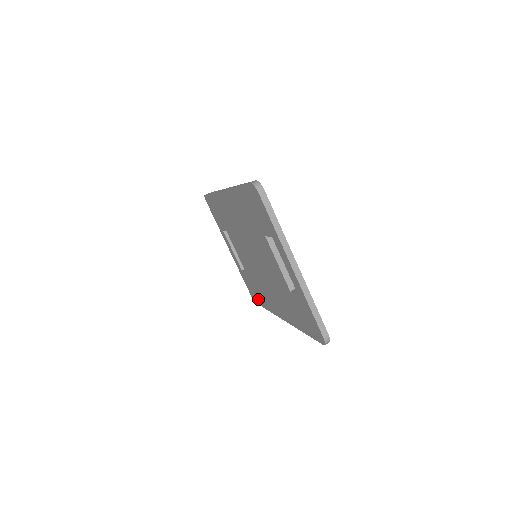
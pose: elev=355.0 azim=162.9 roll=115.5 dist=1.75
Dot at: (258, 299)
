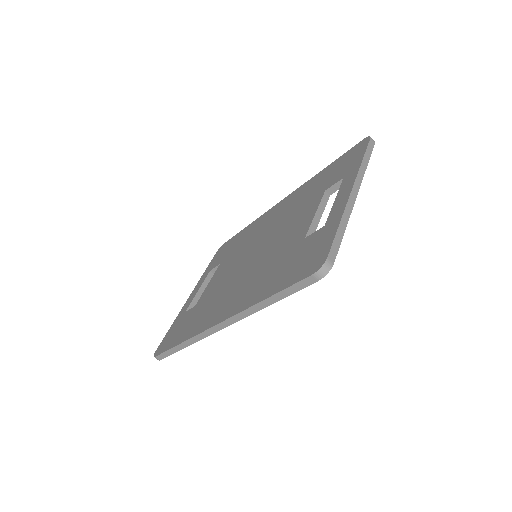
Dot at: (174, 339)
